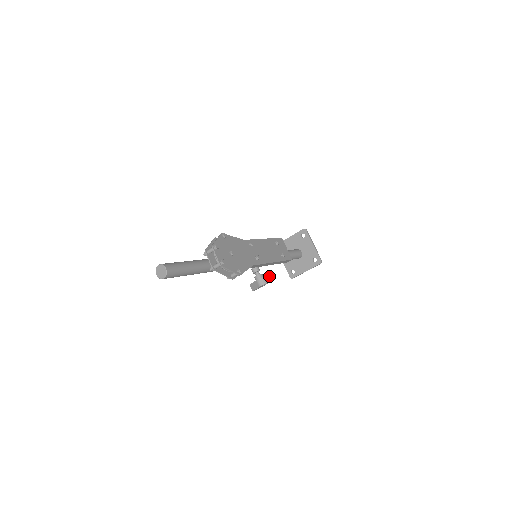
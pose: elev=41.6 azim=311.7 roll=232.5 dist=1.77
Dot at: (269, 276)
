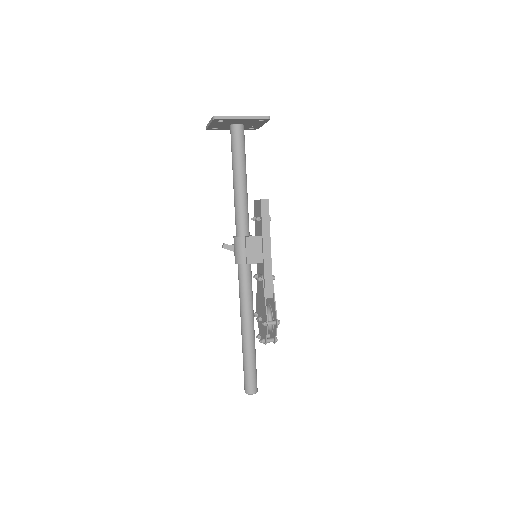
Dot at: occluded
